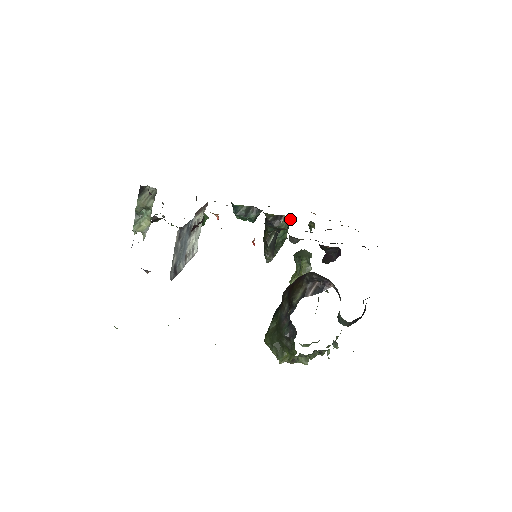
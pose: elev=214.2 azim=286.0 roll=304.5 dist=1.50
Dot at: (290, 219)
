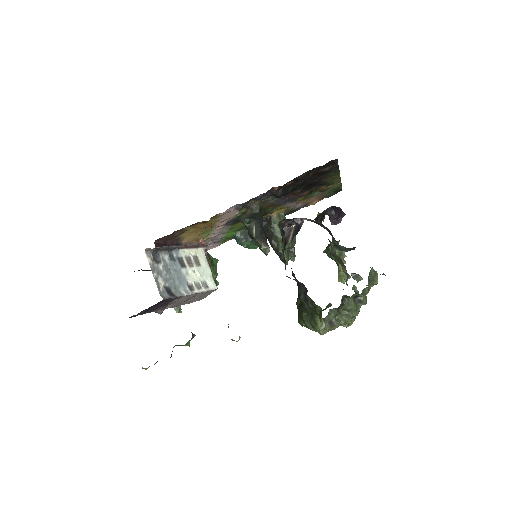
Dot at: (281, 215)
